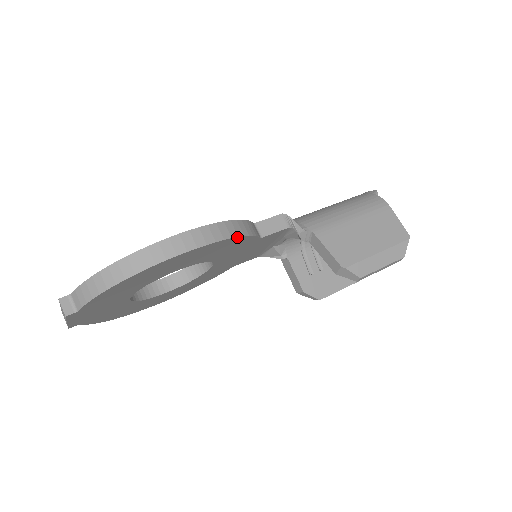
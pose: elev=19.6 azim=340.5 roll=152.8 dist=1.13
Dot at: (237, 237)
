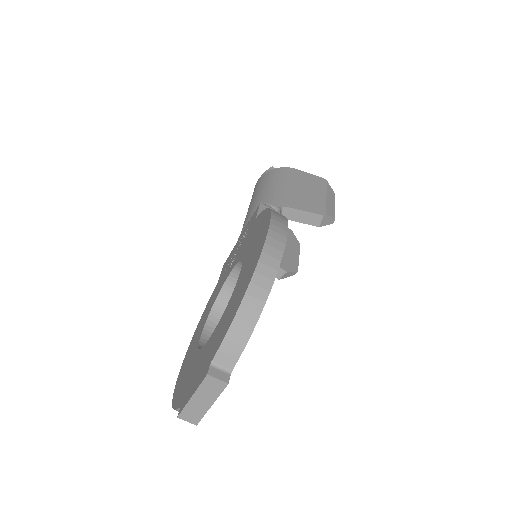
Dot at: occluded
